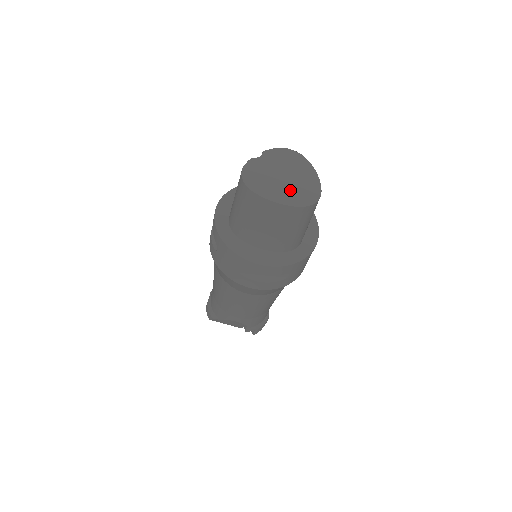
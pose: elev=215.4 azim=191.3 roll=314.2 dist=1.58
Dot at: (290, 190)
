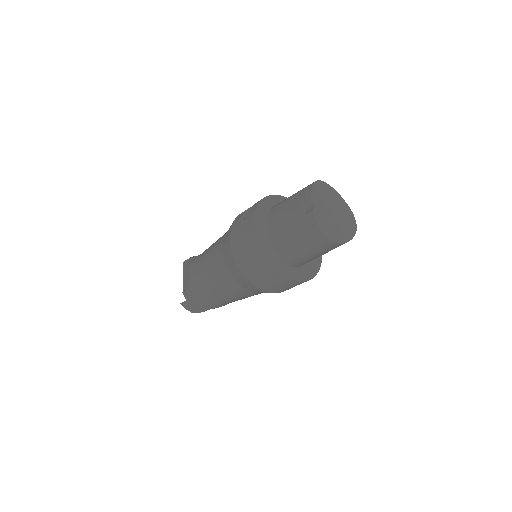
Dot at: (344, 223)
